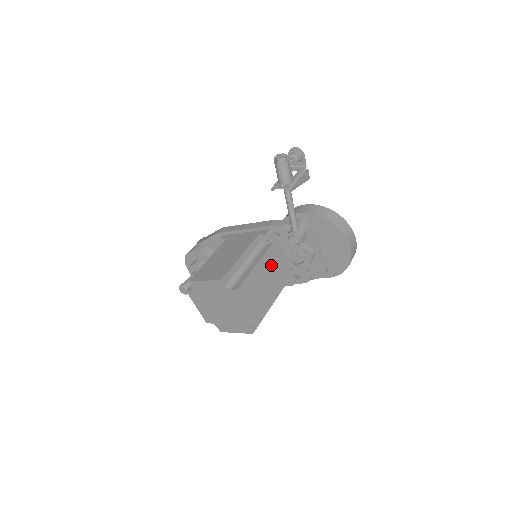
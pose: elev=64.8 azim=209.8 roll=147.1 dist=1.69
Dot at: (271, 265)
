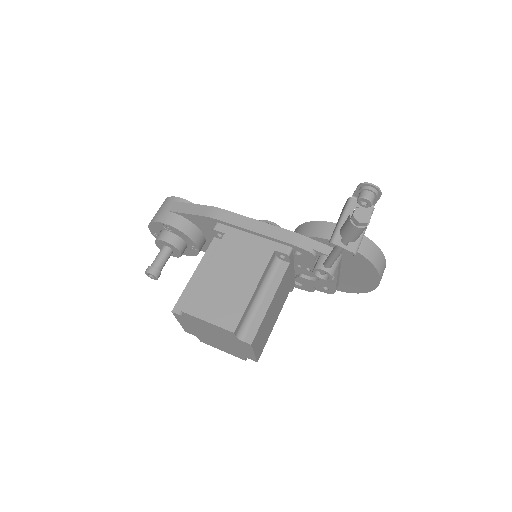
Dot at: (282, 289)
